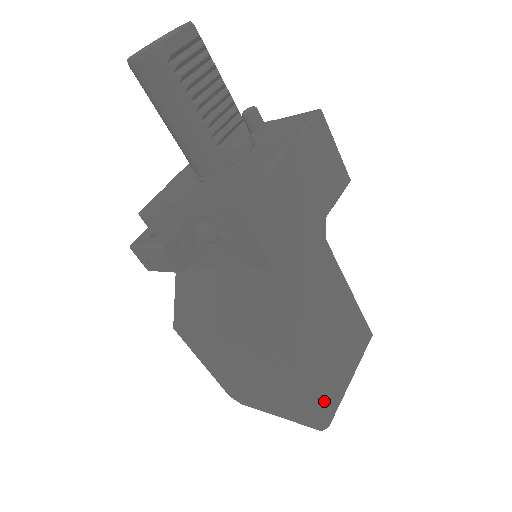
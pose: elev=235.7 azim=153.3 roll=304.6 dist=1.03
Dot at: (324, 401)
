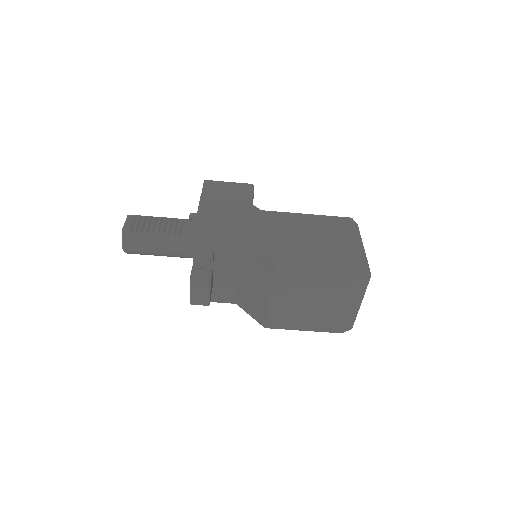
Dot at: (345, 261)
